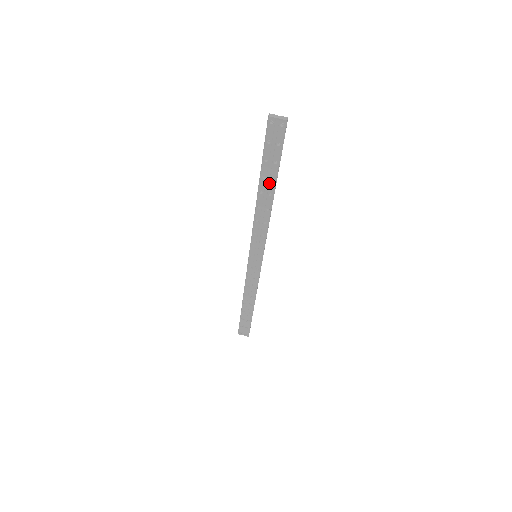
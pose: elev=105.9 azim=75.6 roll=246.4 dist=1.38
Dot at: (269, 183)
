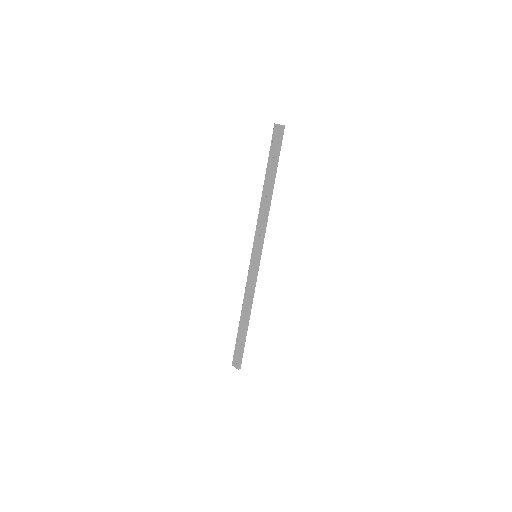
Dot at: (270, 178)
